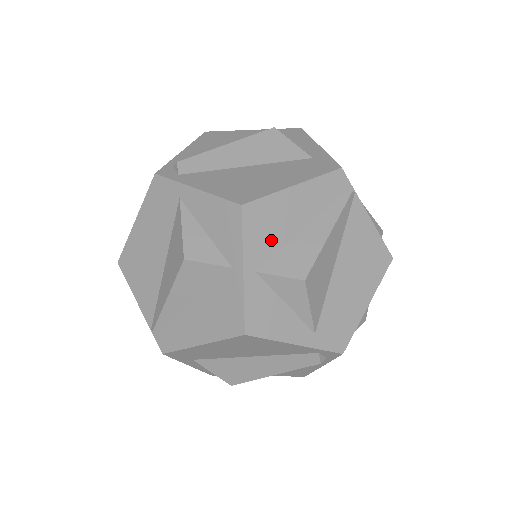
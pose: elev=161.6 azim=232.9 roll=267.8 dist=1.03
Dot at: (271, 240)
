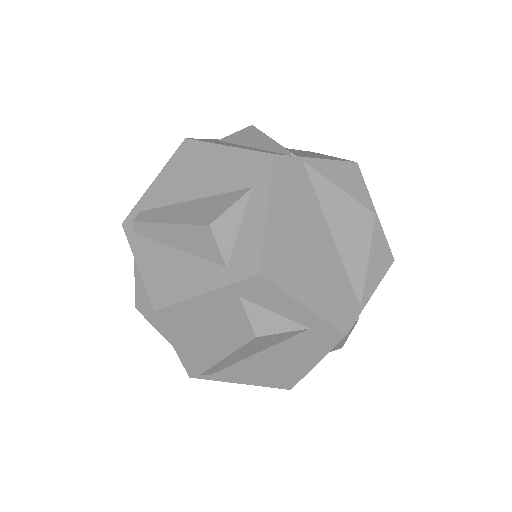
Dot at: occluded
